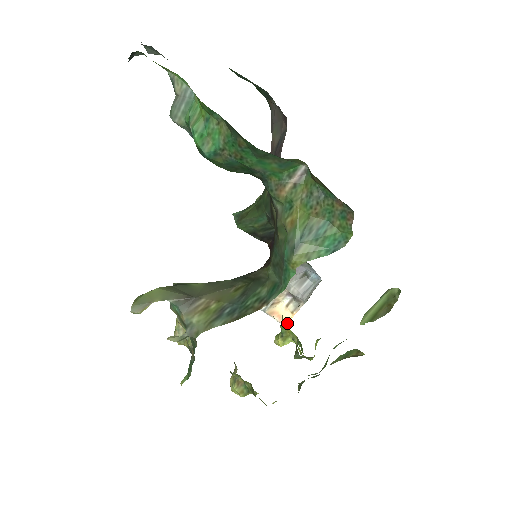
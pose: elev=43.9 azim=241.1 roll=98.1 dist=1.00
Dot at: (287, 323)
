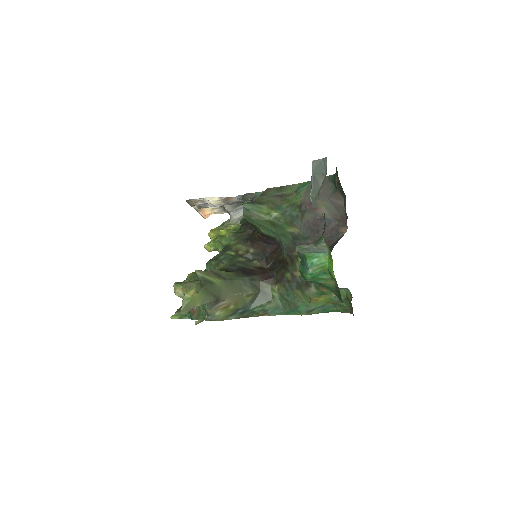
Dot at: (206, 217)
